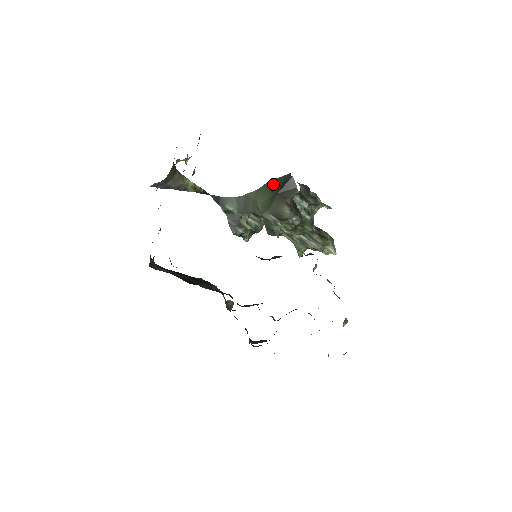
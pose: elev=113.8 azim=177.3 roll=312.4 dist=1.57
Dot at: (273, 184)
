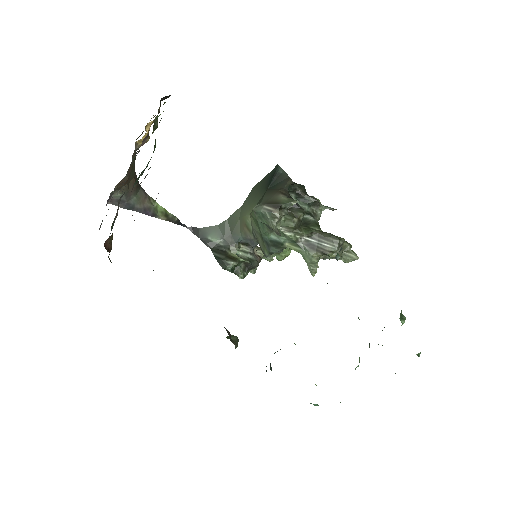
Dot at: (260, 185)
